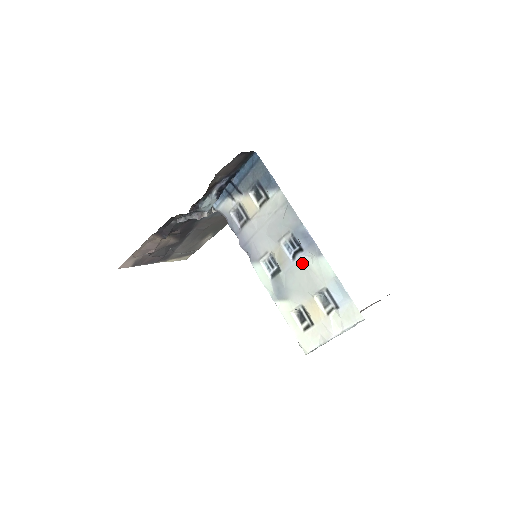
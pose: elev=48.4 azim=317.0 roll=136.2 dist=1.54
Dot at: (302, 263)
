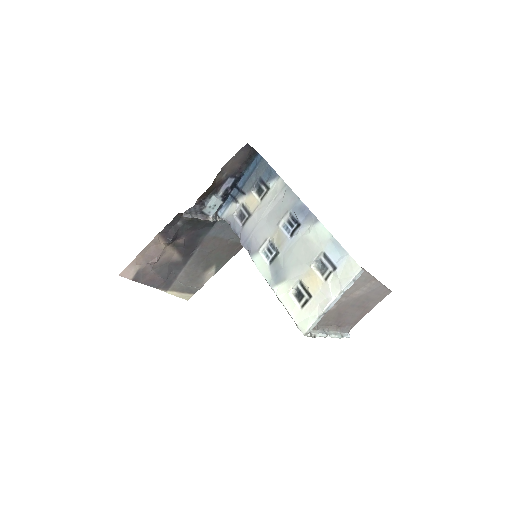
Dot at: (300, 237)
